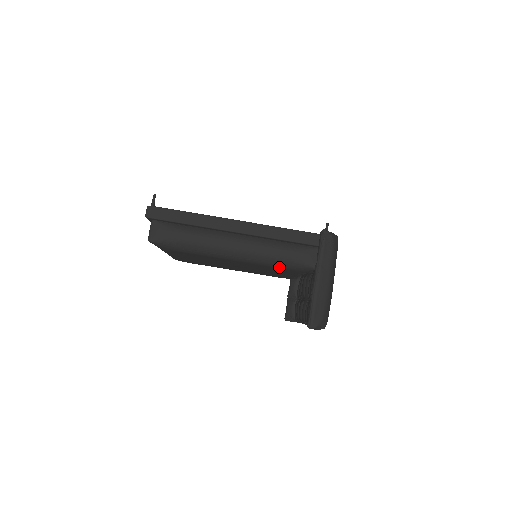
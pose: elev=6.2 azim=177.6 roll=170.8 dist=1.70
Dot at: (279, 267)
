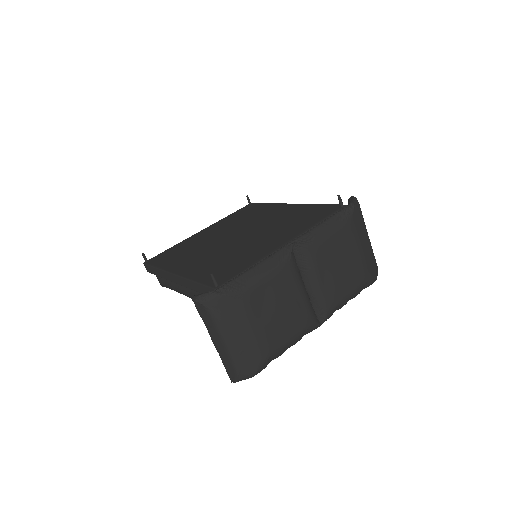
Dot at: occluded
